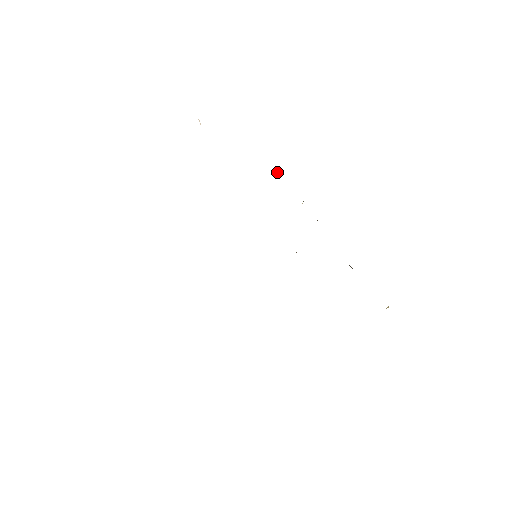
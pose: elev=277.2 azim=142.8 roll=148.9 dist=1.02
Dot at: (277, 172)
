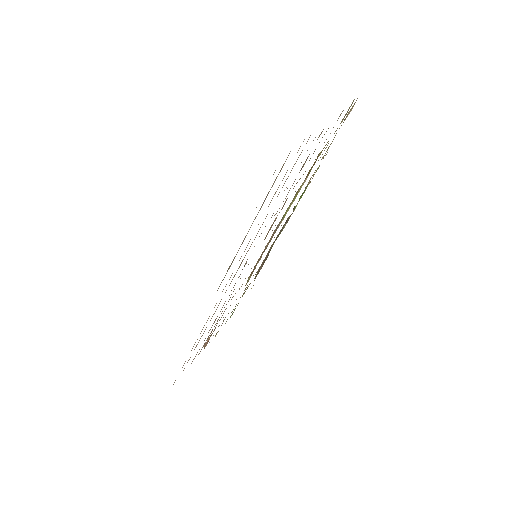
Dot at: (308, 184)
